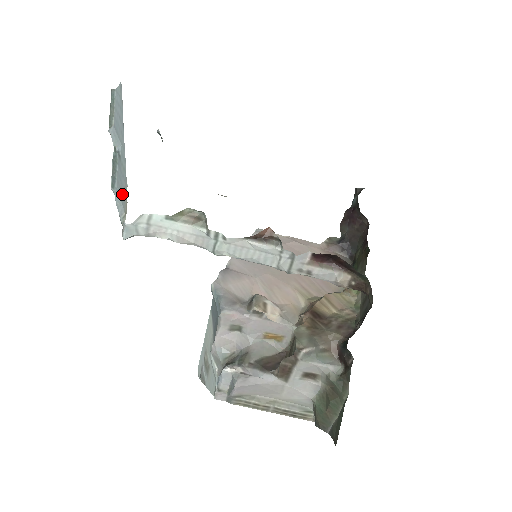
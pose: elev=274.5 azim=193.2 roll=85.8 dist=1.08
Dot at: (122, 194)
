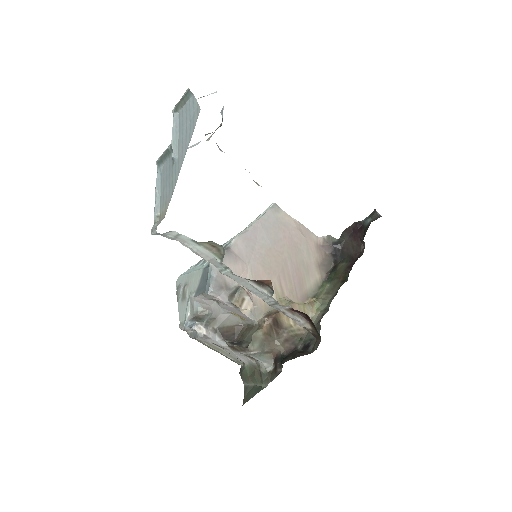
Dot at: (163, 193)
